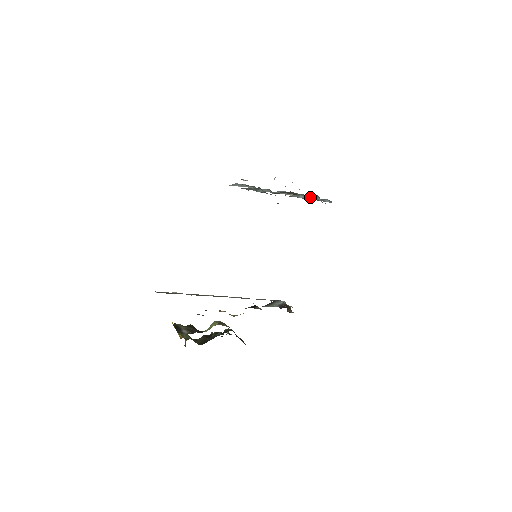
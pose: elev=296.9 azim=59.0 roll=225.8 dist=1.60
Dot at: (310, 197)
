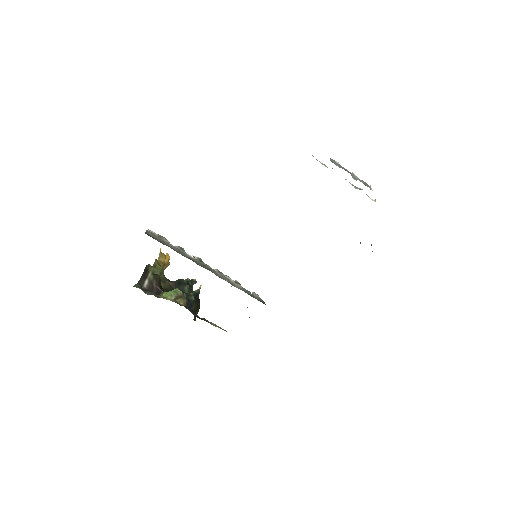
Dot at: occluded
